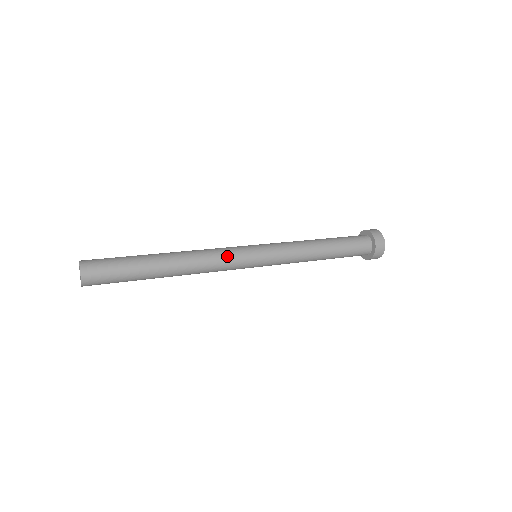
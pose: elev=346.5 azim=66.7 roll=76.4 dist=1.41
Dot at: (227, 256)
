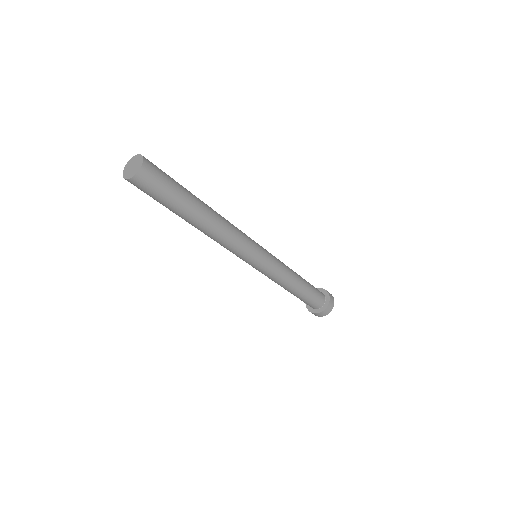
Dot at: occluded
